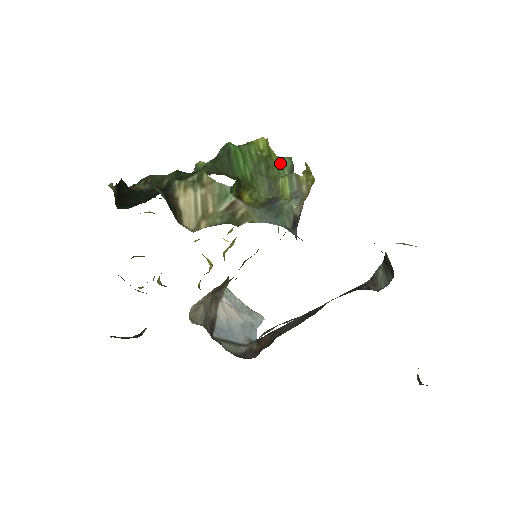
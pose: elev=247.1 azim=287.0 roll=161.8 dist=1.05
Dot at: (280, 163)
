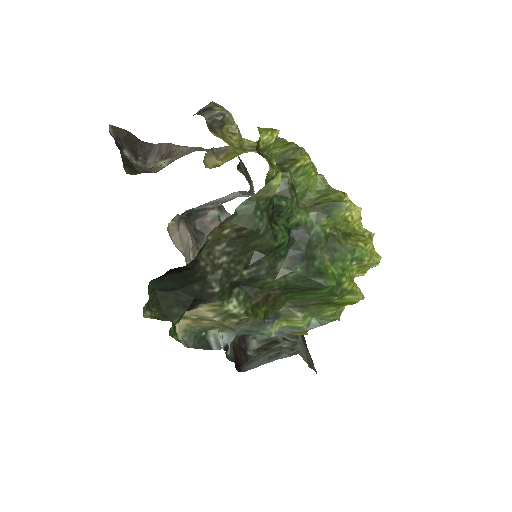
Dot at: (325, 314)
